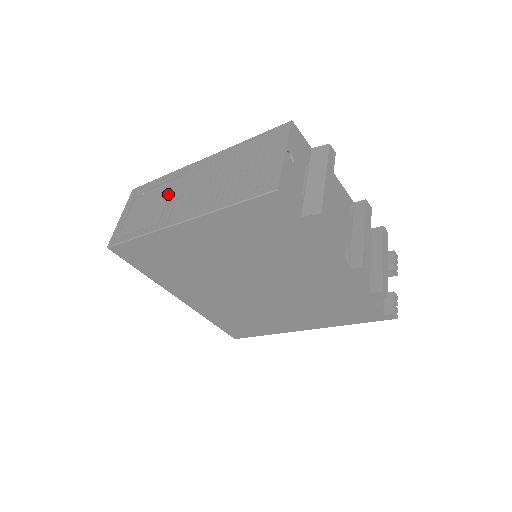
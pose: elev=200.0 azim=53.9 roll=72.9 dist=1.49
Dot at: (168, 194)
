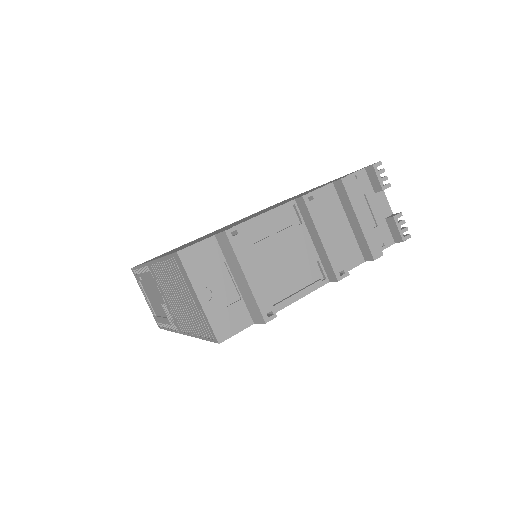
Dot at: (155, 292)
